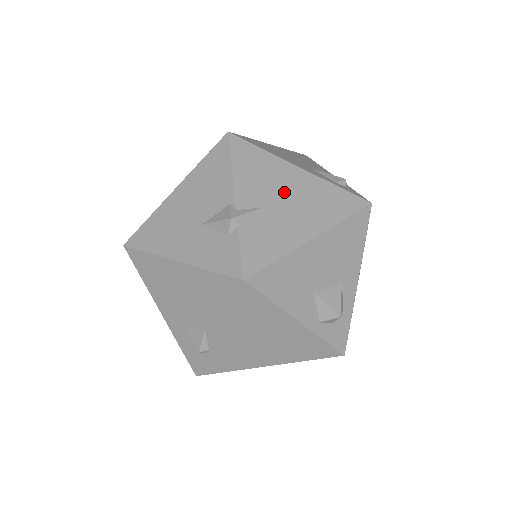
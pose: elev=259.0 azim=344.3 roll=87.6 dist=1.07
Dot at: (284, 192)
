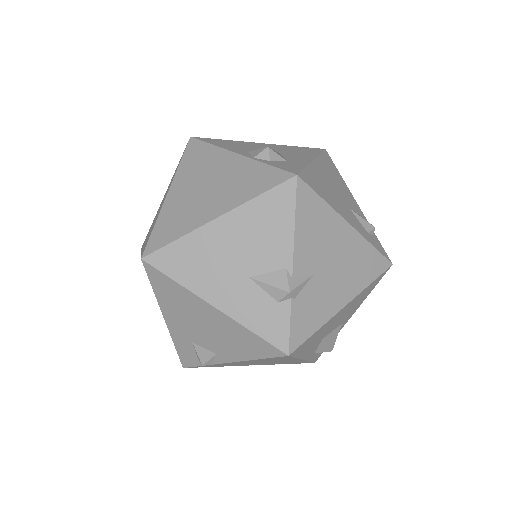
Dot at: (333, 255)
